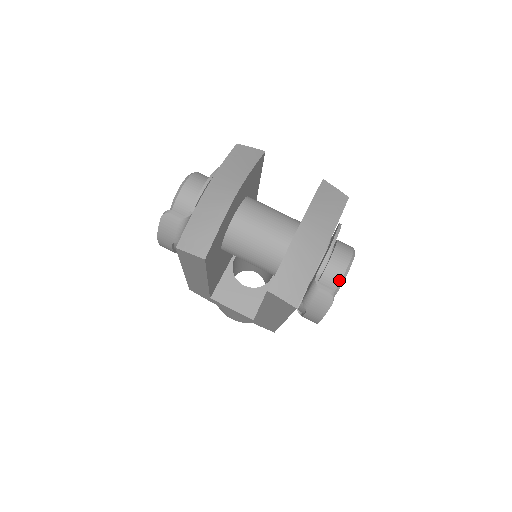
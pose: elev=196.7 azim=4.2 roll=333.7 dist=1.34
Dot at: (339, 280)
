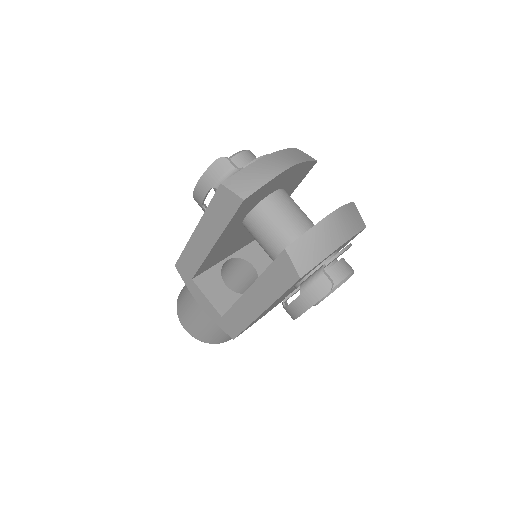
Dot at: (337, 283)
